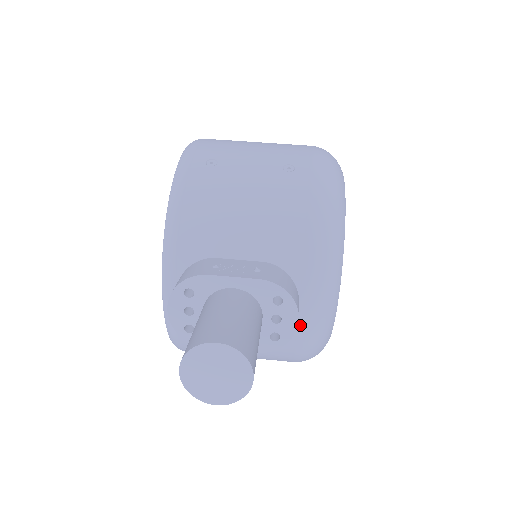
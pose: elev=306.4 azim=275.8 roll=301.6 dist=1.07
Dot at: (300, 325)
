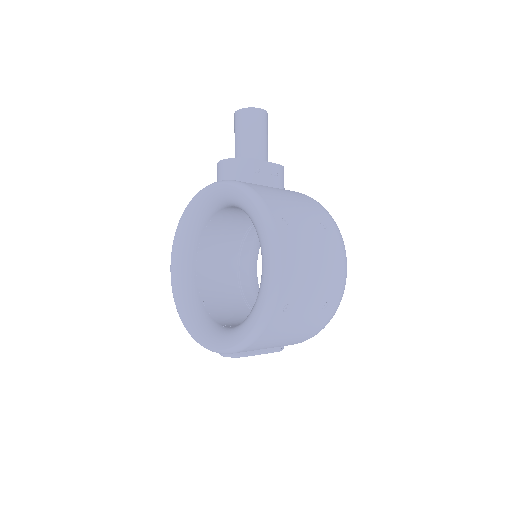
Dot at: occluded
